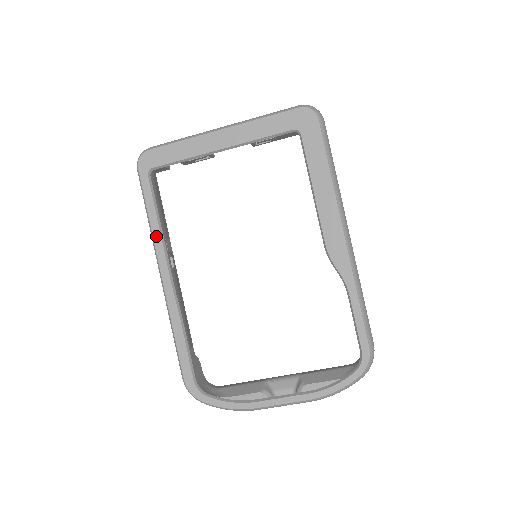
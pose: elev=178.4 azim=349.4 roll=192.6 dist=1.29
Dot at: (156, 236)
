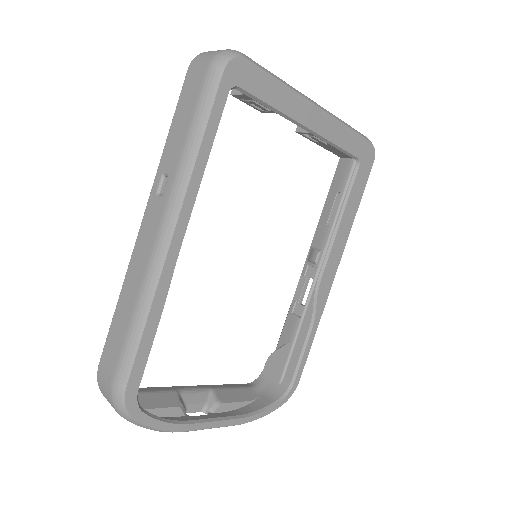
Dot at: (195, 180)
